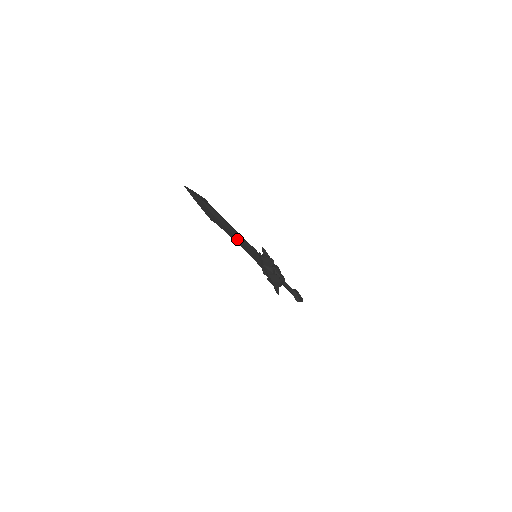
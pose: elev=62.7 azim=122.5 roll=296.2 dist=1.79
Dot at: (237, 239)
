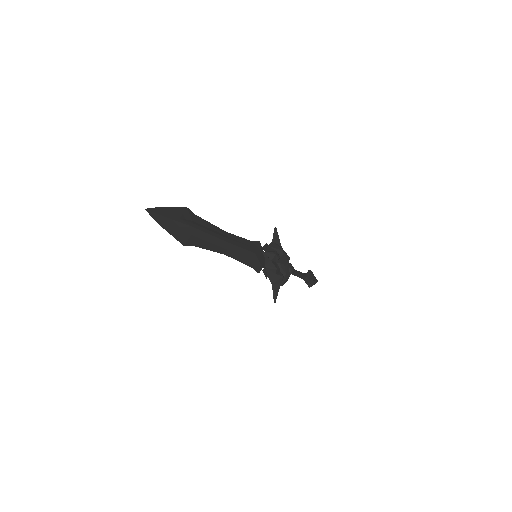
Dot at: (227, 250)
